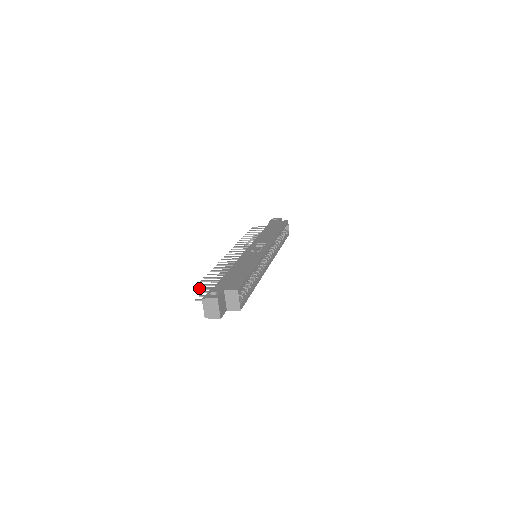
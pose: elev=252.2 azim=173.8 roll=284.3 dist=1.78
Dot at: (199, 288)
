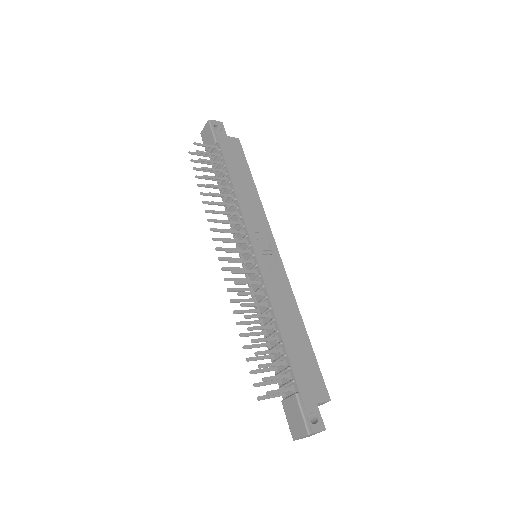
Dot at: (275, 393)
